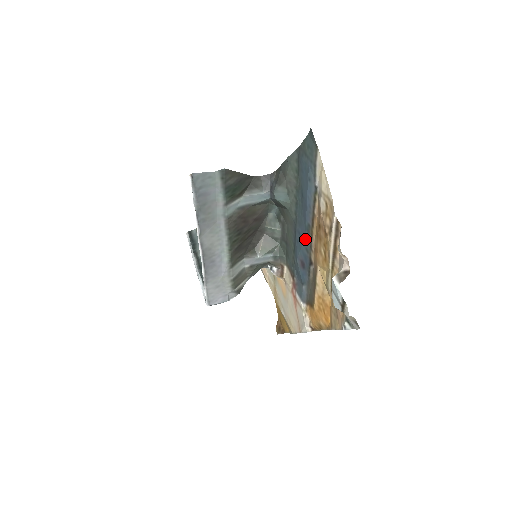
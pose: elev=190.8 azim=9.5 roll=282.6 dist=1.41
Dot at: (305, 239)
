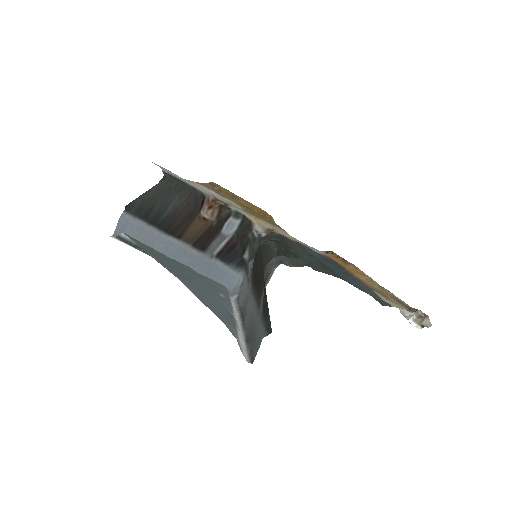
Dot at: occluded
